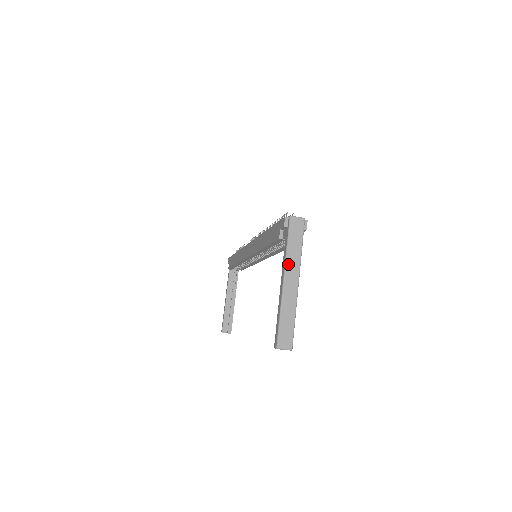
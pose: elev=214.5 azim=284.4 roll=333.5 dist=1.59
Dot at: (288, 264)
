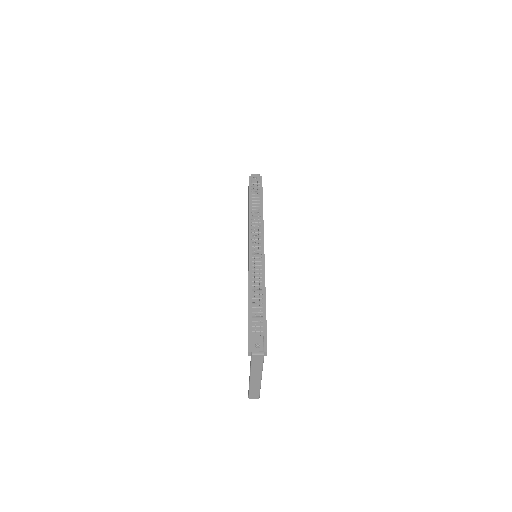
Dot at: (252, 373)
